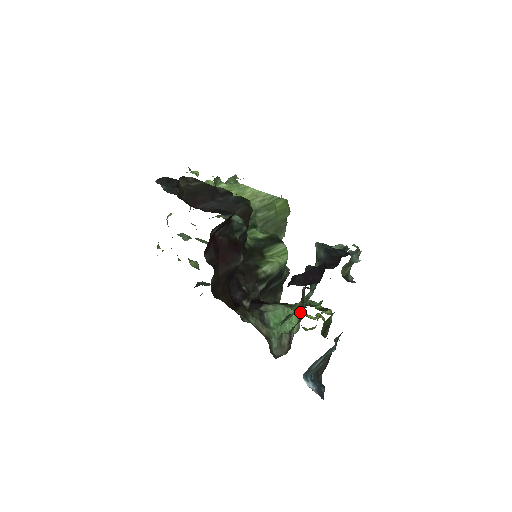
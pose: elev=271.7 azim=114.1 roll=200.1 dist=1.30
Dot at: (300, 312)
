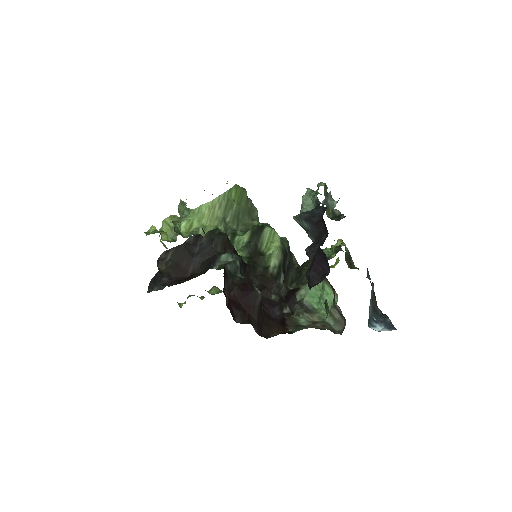
Dot at: (328, 283)
